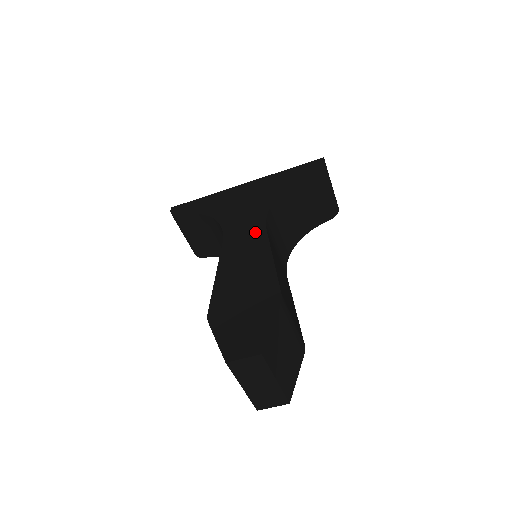
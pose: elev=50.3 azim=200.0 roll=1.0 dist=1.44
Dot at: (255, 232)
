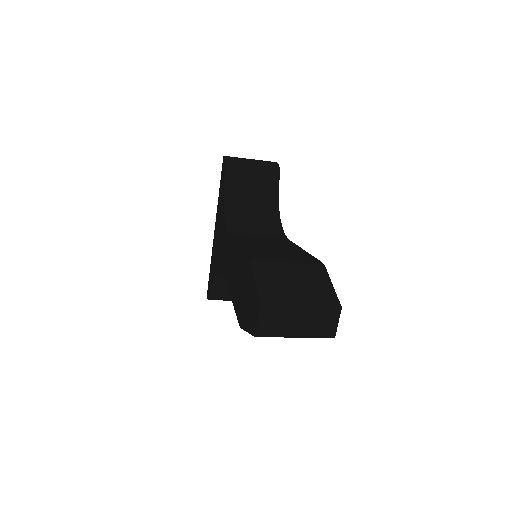
Dot at: (228, 246)
